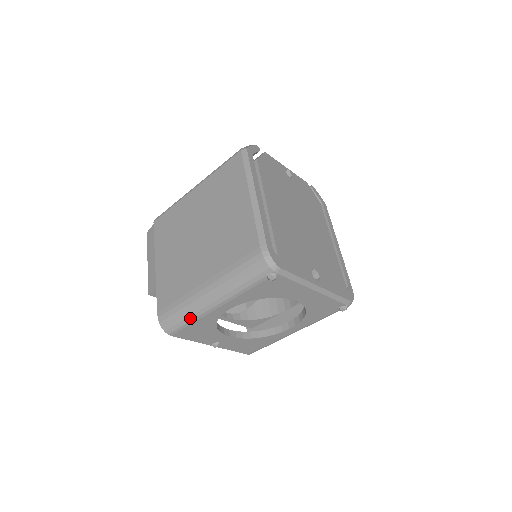
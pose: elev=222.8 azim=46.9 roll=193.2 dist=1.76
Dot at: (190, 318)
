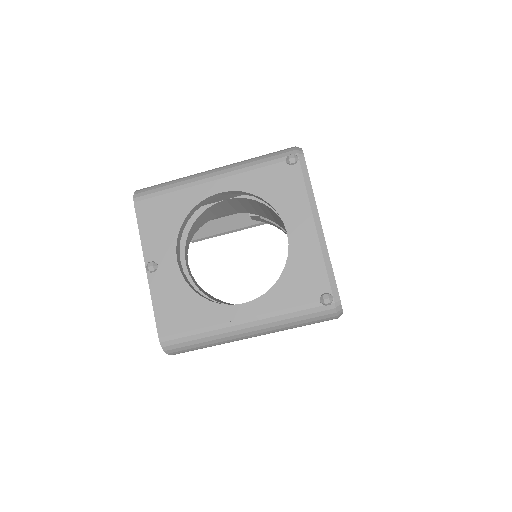
Dot at: (175, 185)
